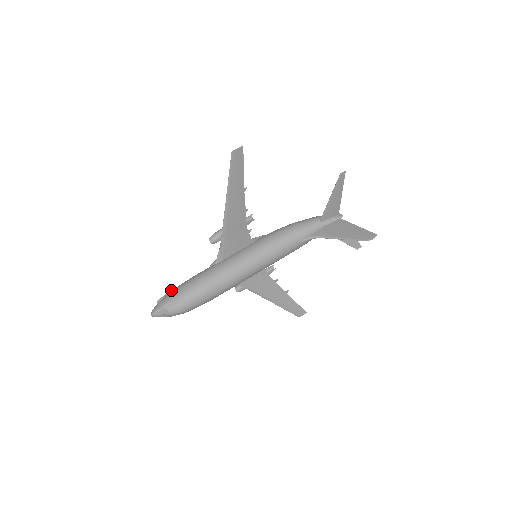
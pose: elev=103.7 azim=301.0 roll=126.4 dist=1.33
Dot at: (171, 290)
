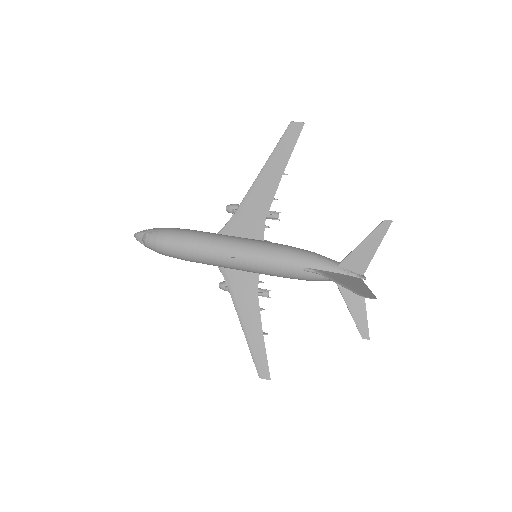
Dot at: occluded
